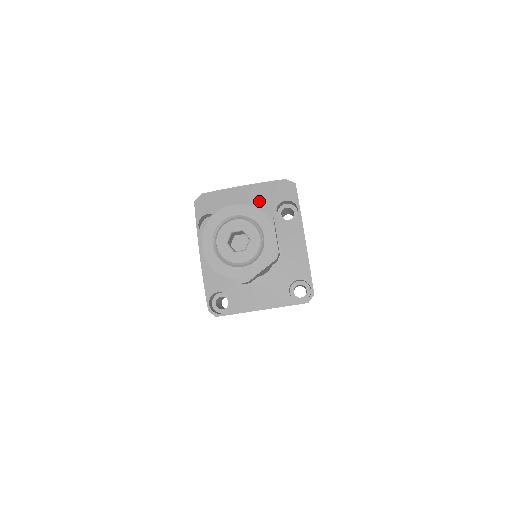
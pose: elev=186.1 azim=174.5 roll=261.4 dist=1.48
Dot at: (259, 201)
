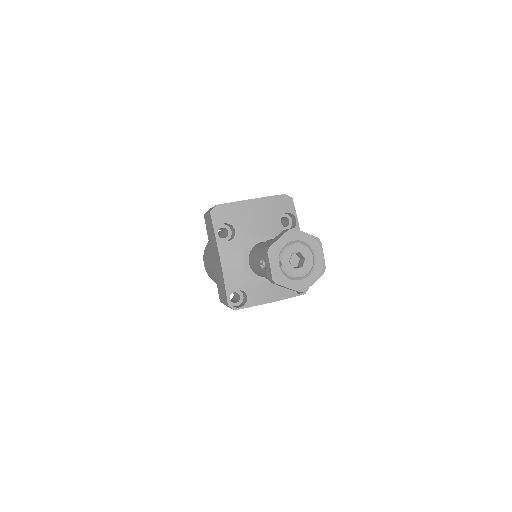
Dot at: (267, 213)
